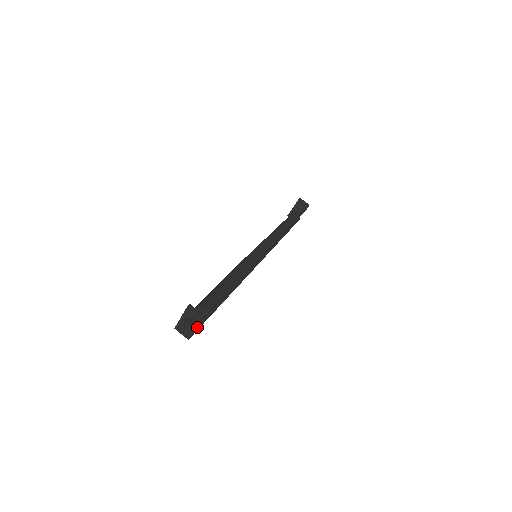
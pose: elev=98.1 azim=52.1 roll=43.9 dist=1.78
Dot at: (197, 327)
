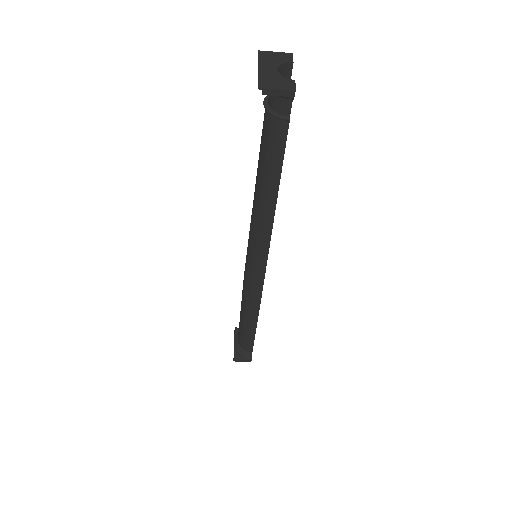
Dot at: occluded
